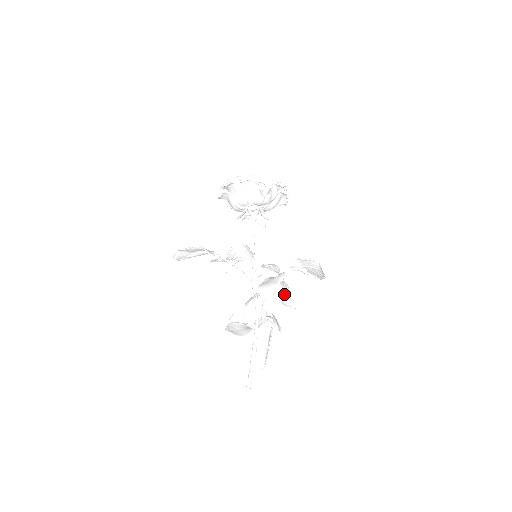
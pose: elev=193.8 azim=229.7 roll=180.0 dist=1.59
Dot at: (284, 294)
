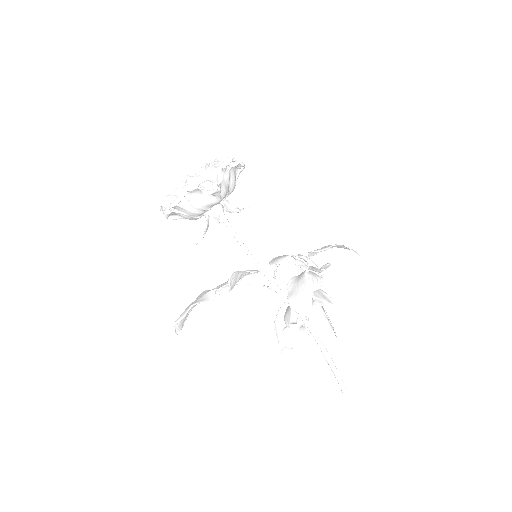
Dot at: (316, 280)
